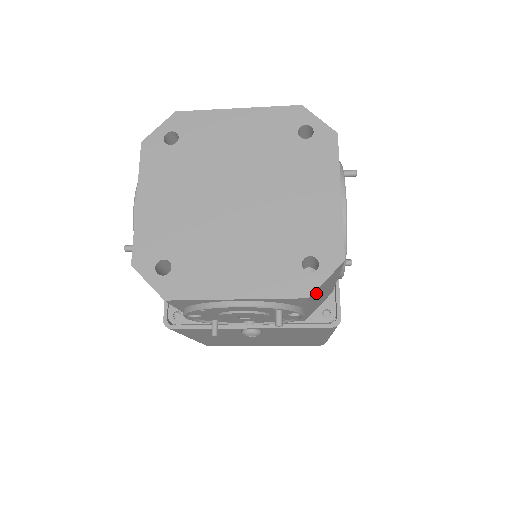
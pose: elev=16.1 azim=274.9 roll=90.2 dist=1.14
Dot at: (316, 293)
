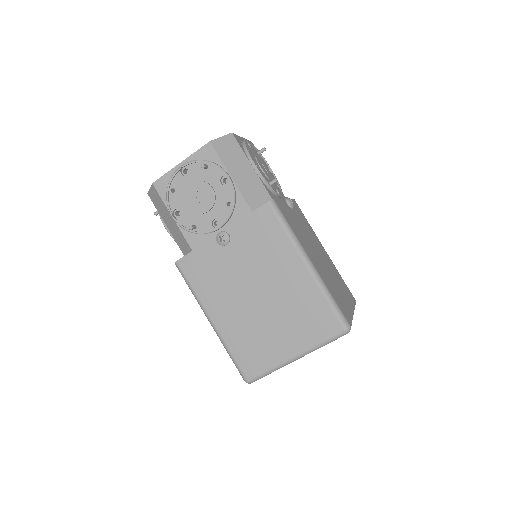
Dot at: (221, 149)
